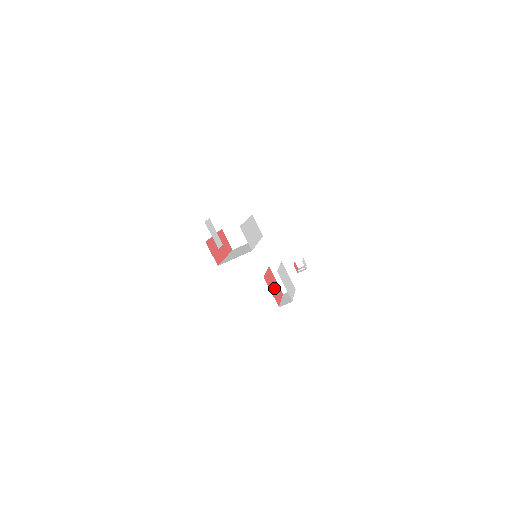
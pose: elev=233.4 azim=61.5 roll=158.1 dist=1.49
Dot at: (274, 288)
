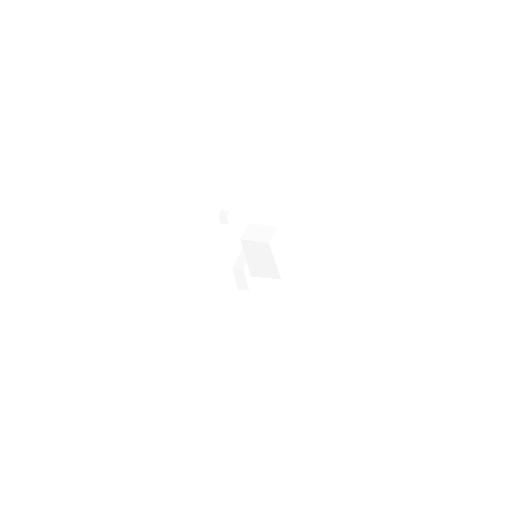
Dot at: occluded
